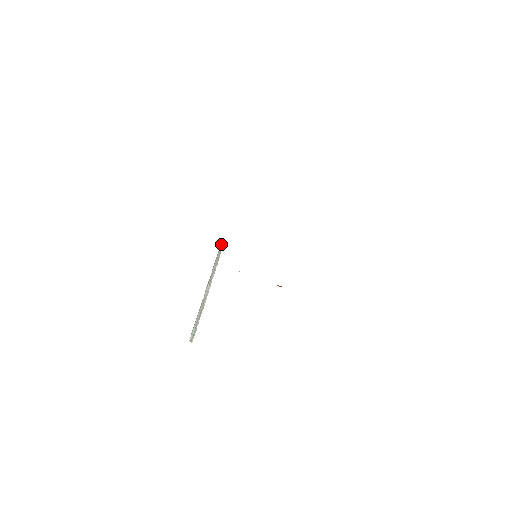
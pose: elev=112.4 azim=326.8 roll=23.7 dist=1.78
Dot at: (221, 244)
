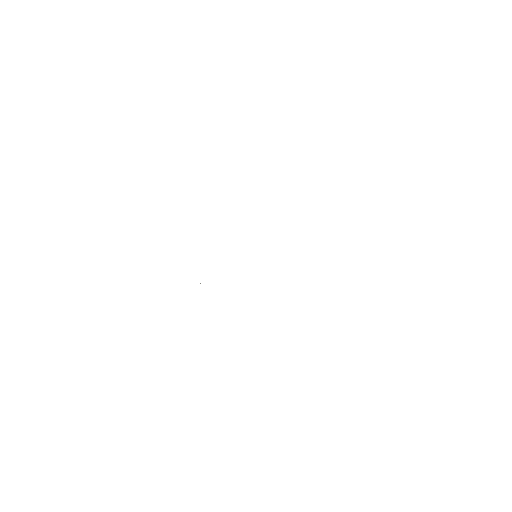
Dot at: occluded
